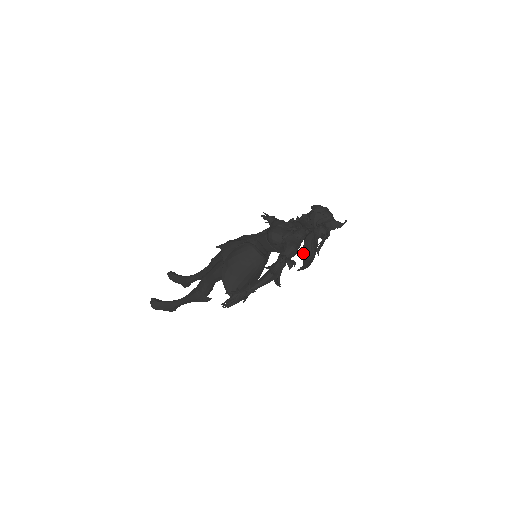
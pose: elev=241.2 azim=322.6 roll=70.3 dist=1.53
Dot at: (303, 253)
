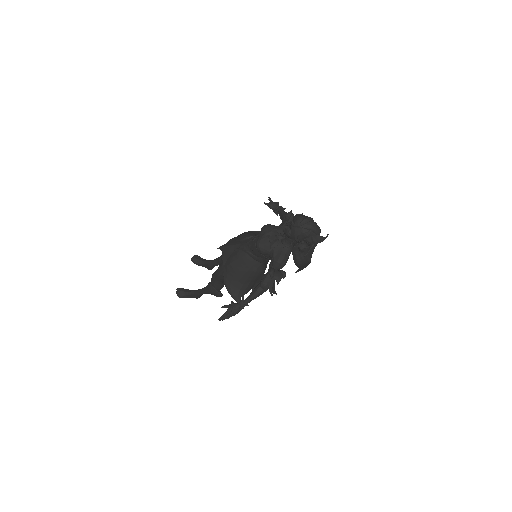
Dot at: (294, 261)
